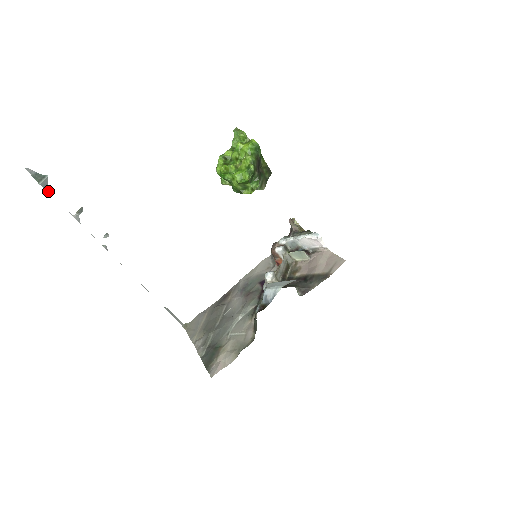
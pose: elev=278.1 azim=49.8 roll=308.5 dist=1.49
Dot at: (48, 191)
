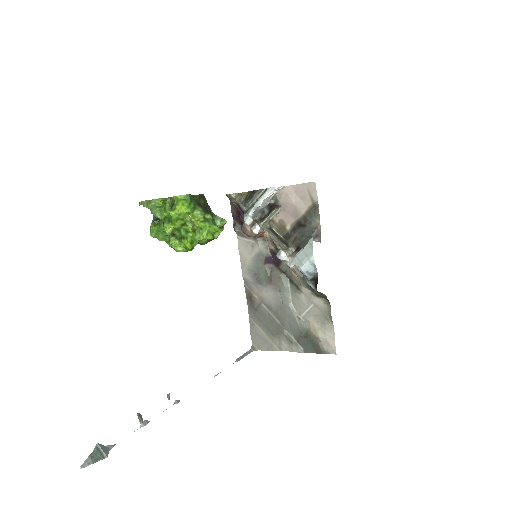
Dot at: (111, 448)
